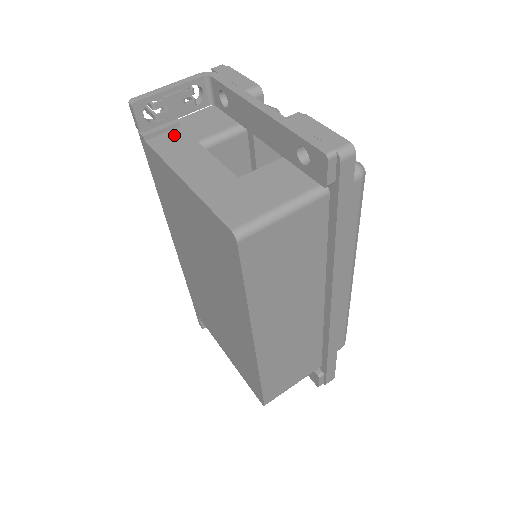
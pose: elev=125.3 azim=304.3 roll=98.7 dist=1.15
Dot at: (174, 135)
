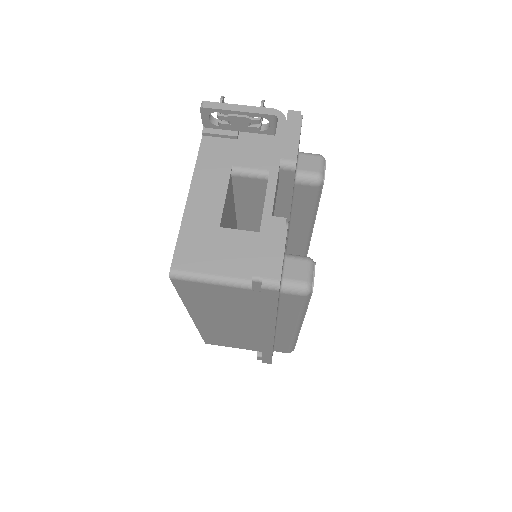
Dot at: (225, 146)
